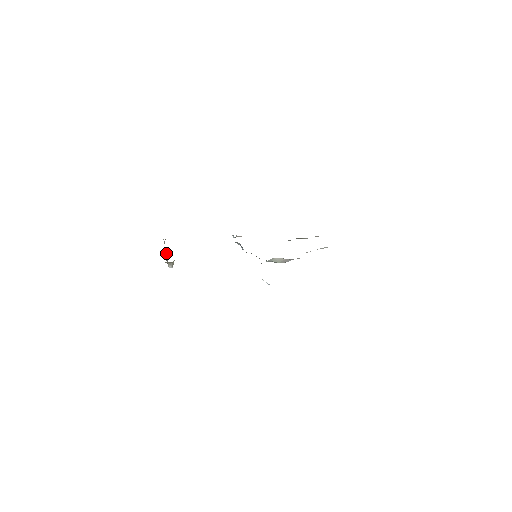
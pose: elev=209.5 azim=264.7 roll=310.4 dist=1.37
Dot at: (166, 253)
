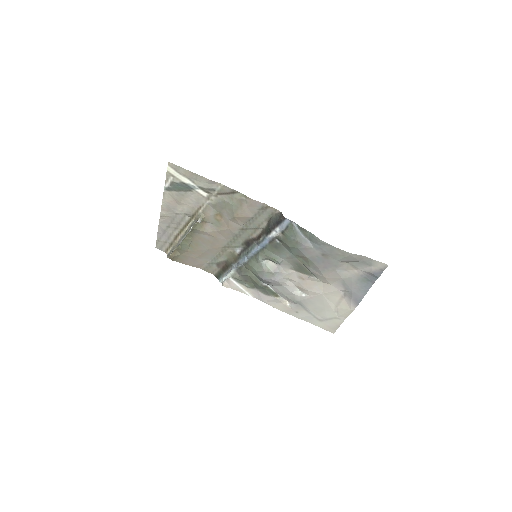
Dot at: (183, 239)
